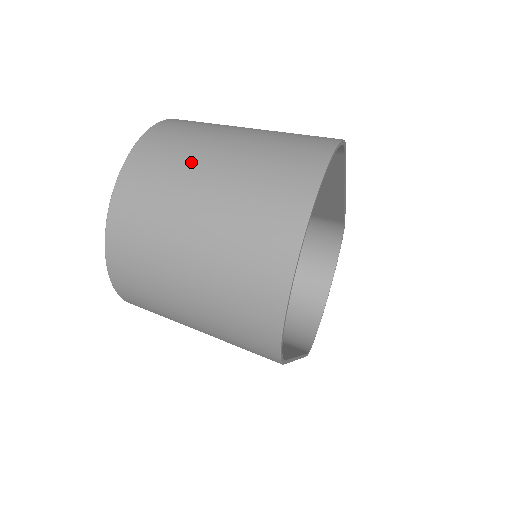
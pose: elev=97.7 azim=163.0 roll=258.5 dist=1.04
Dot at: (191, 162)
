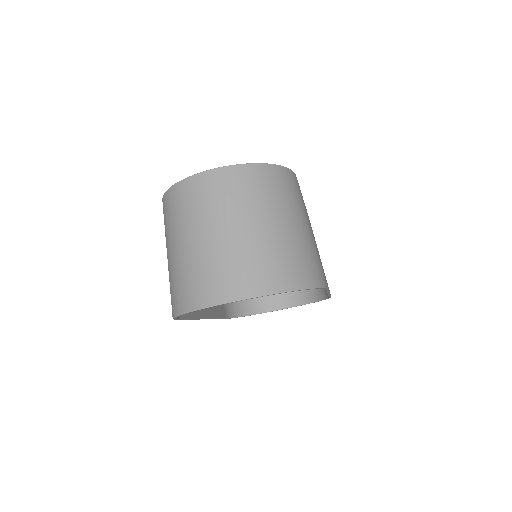
Dot at: (244, 209)
